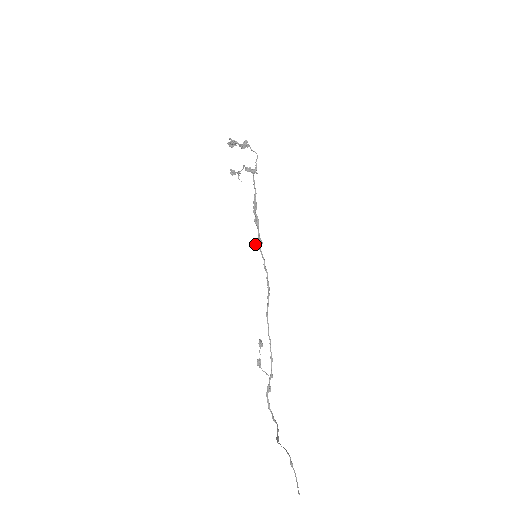
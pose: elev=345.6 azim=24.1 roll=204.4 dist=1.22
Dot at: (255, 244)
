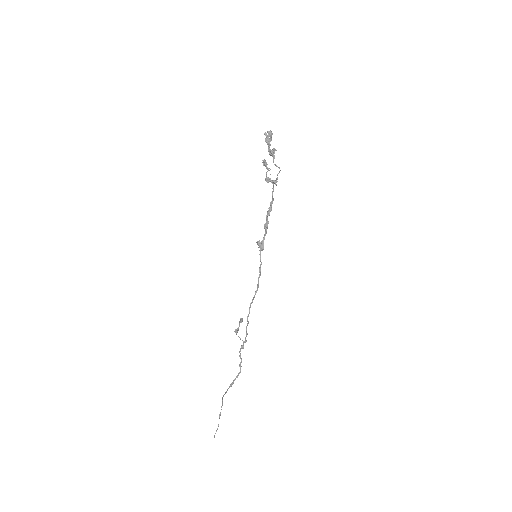
Dot at: (259, 245)
